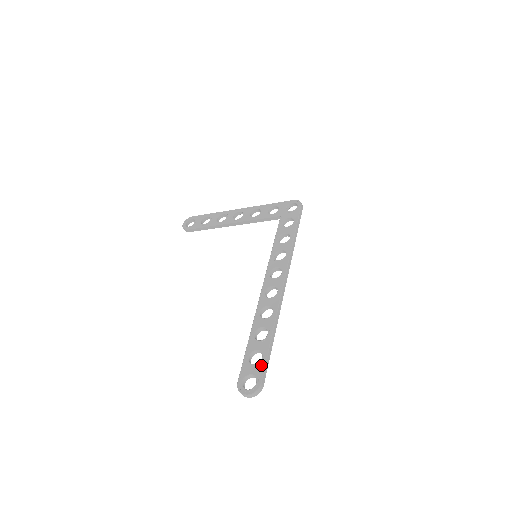
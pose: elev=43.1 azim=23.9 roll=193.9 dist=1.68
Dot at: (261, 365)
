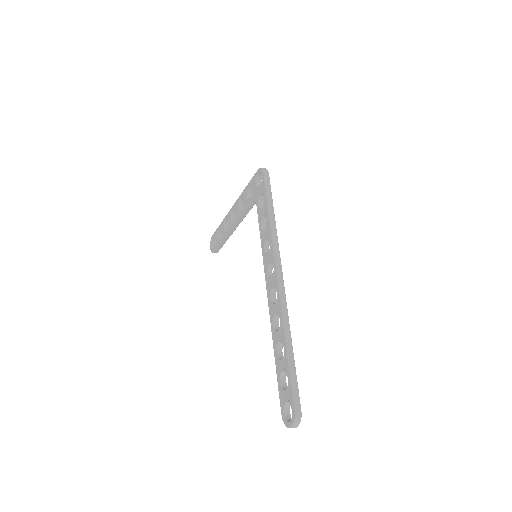
Dot at: (289, 389)
